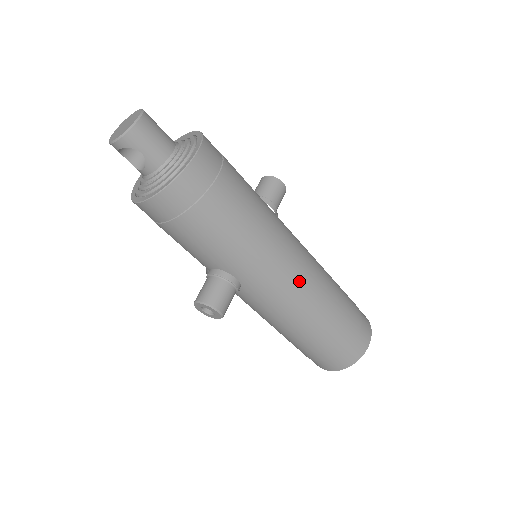
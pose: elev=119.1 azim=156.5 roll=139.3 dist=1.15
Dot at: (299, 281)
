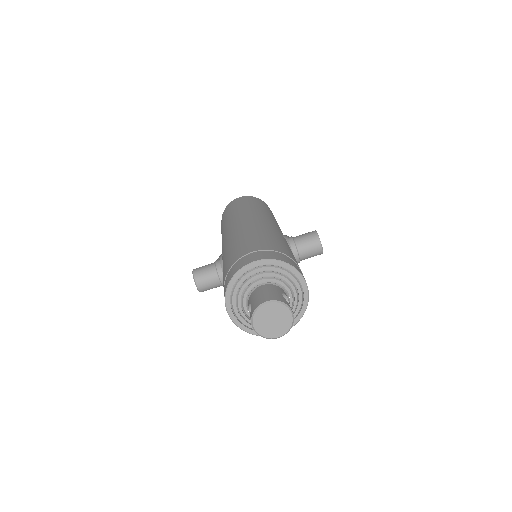
Dot at: occluded
